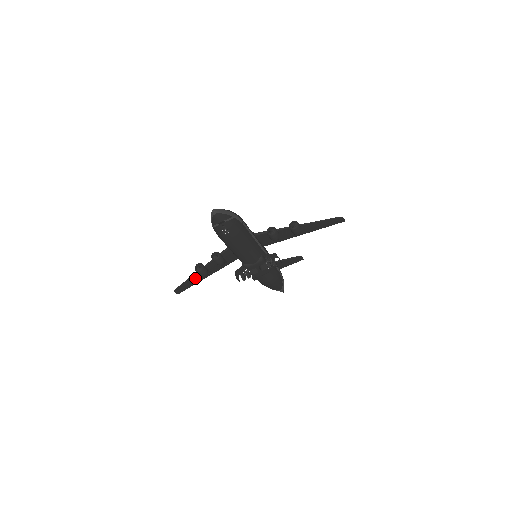
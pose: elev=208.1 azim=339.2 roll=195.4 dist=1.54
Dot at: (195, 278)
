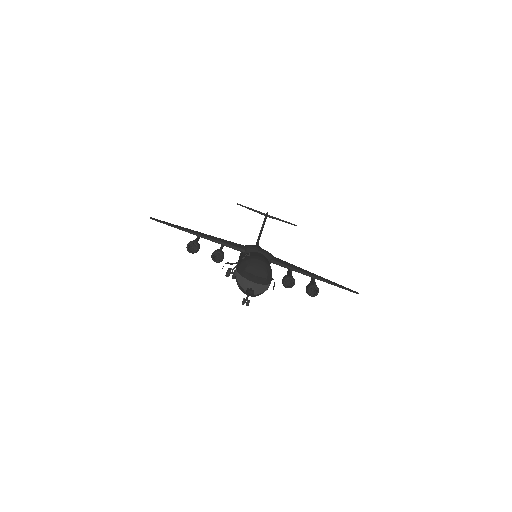
Dot at: occluded
